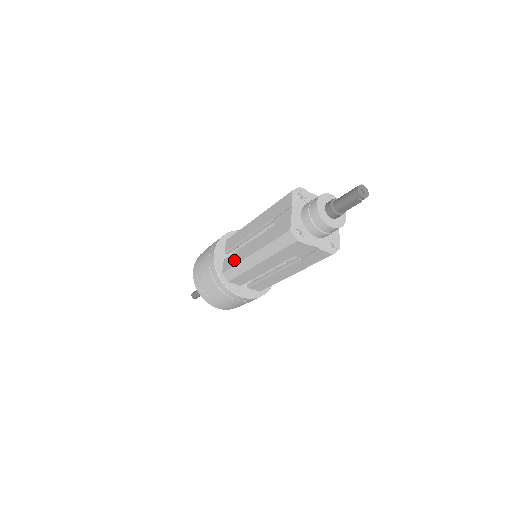
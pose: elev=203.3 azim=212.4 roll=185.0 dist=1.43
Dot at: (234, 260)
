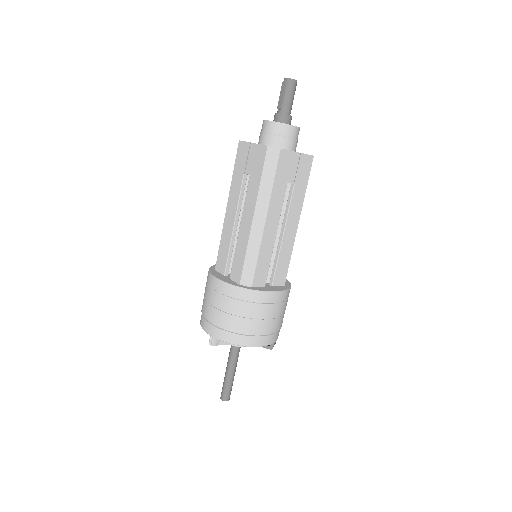
Dot at: occluded
